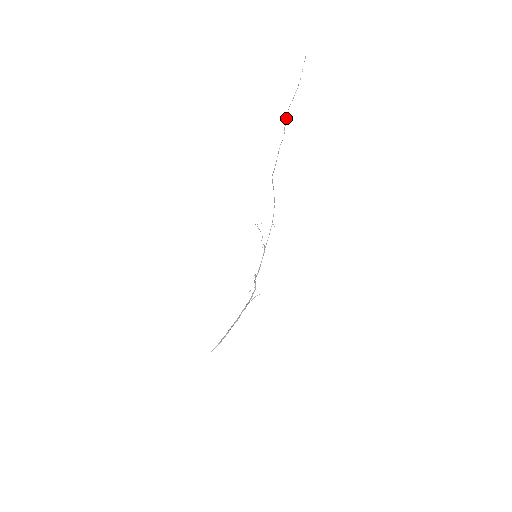
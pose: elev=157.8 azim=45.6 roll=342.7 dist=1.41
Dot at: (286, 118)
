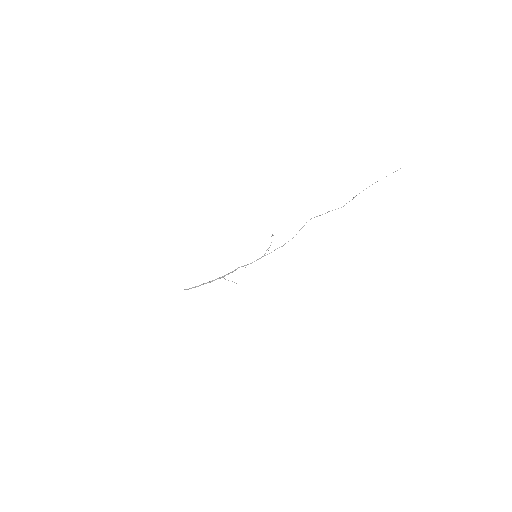
Dot at: occluded
